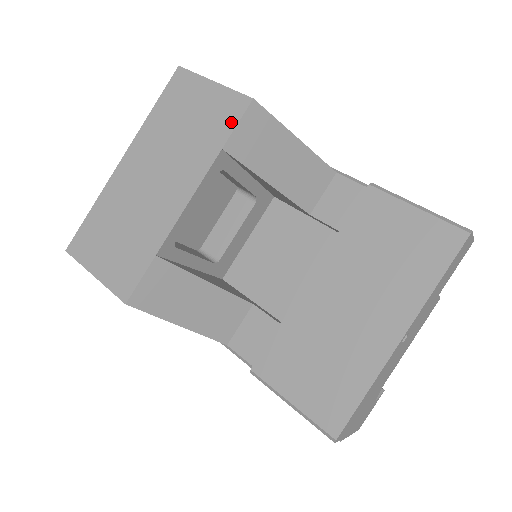
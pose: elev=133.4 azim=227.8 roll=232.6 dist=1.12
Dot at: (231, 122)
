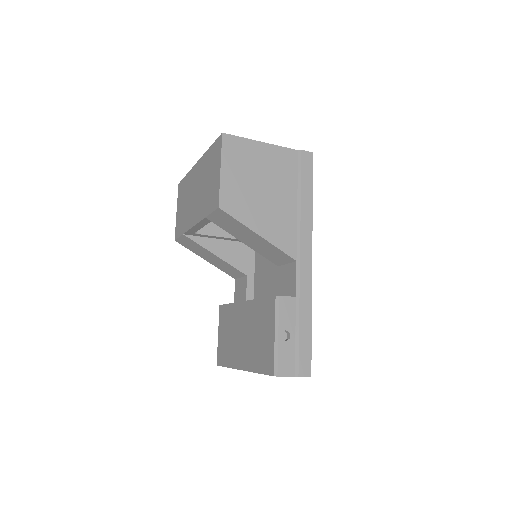
Dot at: (211, 208)
